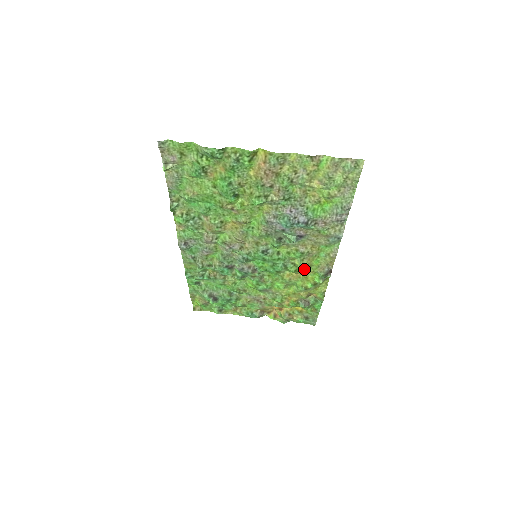
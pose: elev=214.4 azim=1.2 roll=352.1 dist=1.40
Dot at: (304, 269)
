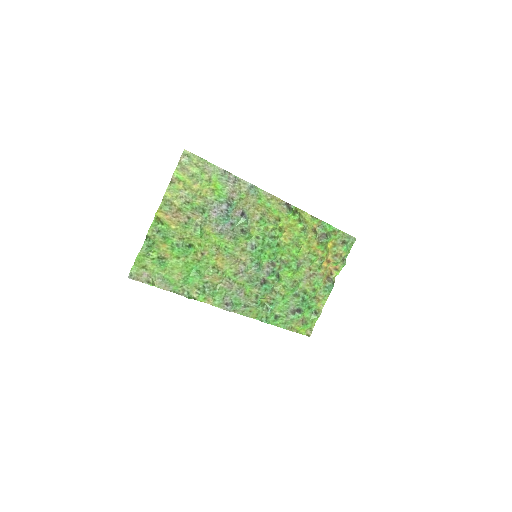
Dot at: (281, 224)
